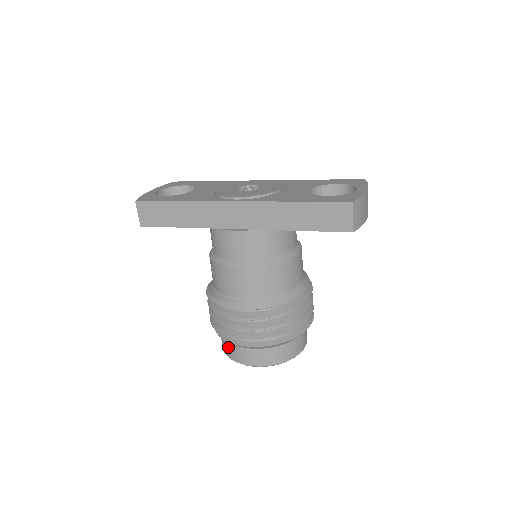
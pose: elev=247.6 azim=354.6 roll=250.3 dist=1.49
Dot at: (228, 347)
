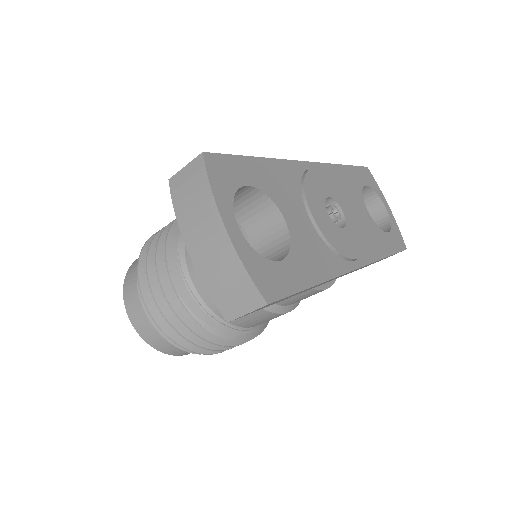
Dot at: (177, 350)
